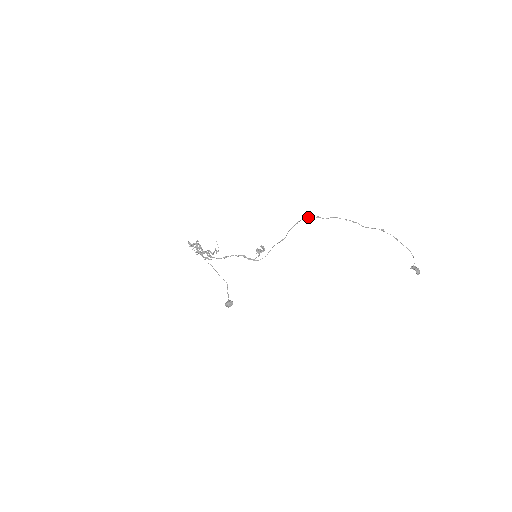
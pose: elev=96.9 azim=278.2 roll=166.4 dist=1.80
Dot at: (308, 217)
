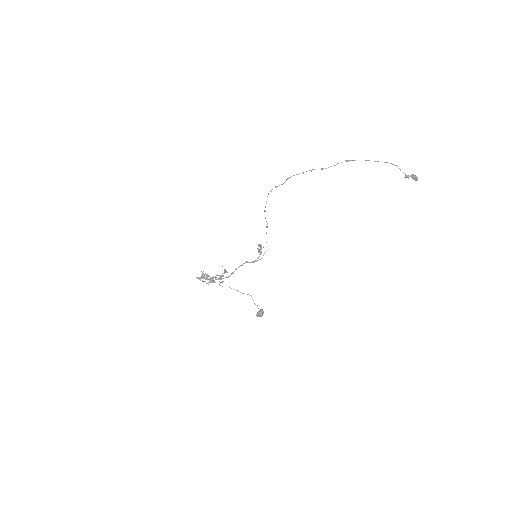
Dot at: occluded
